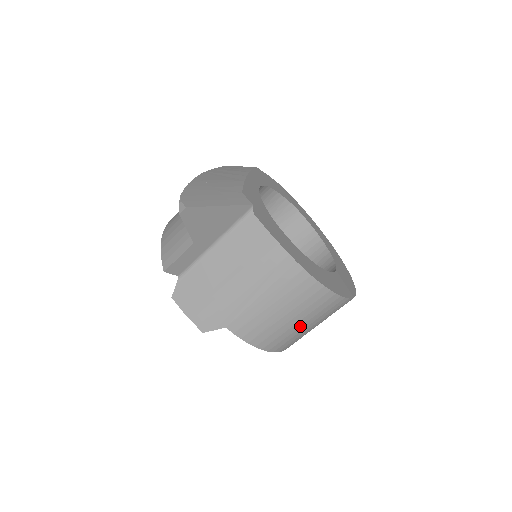
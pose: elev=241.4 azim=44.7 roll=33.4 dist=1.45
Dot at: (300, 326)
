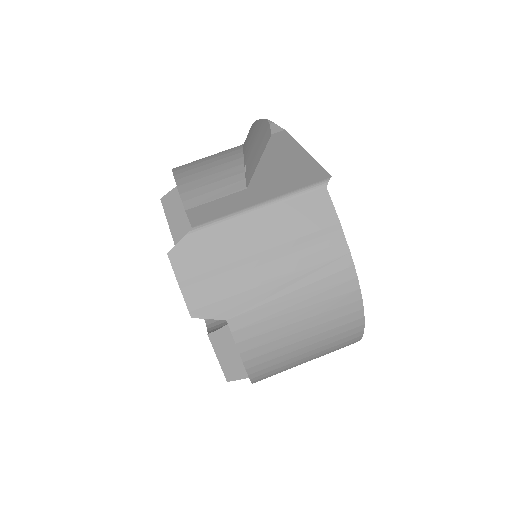
Dot at: (303, 353)
